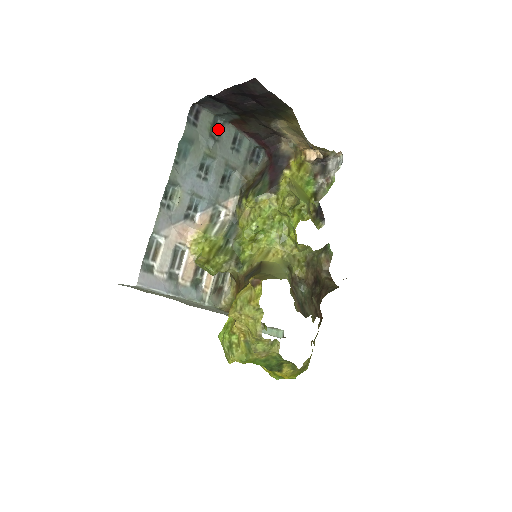
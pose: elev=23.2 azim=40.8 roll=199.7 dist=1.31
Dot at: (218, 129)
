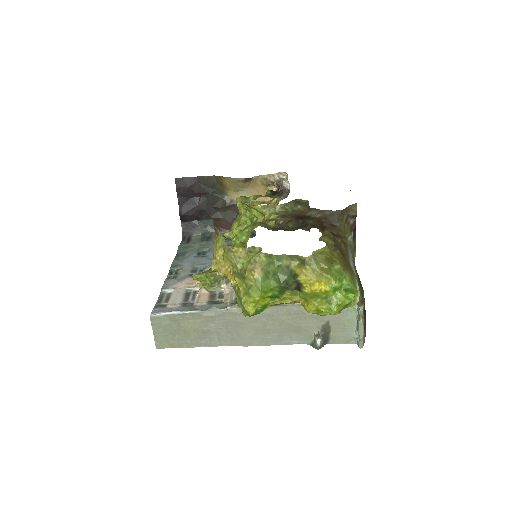
Dot at: (208, 238)
